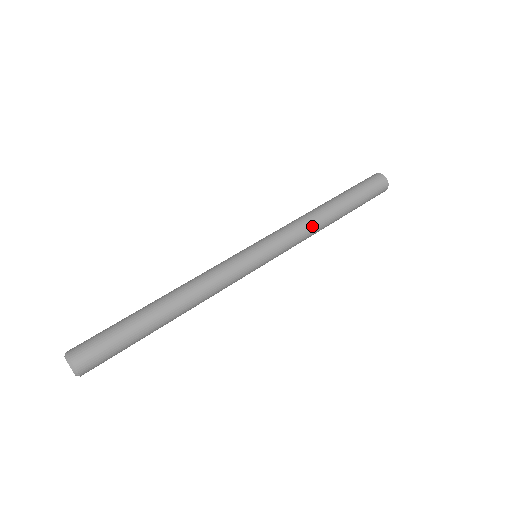
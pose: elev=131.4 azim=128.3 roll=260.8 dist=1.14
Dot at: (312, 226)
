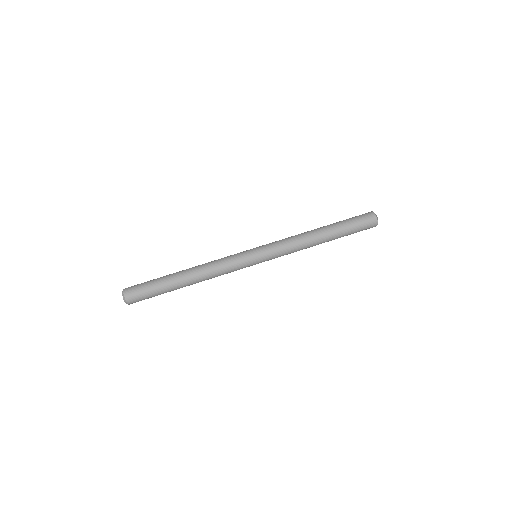
Dot at: (302, 244)
